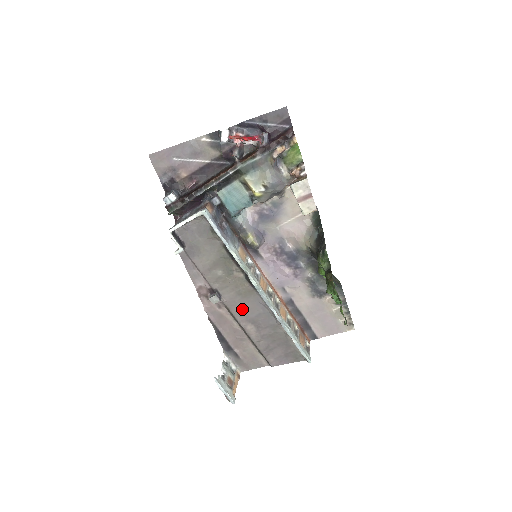
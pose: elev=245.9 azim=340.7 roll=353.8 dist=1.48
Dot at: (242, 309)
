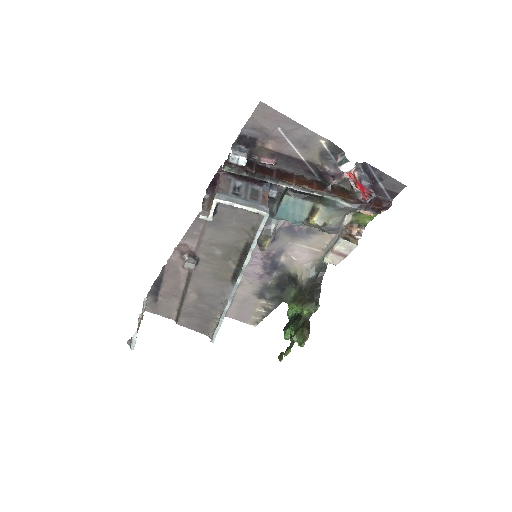
Dot at: (203, 283)
